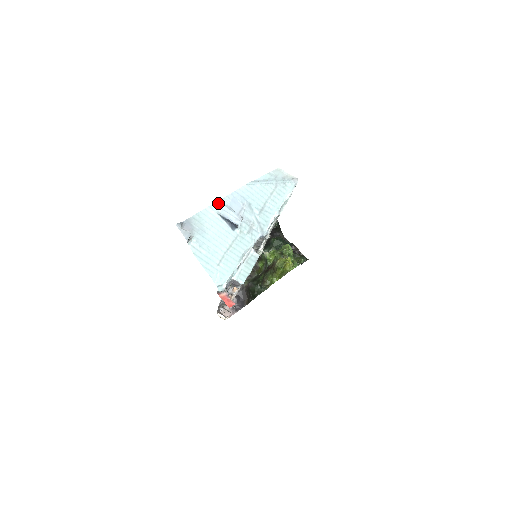
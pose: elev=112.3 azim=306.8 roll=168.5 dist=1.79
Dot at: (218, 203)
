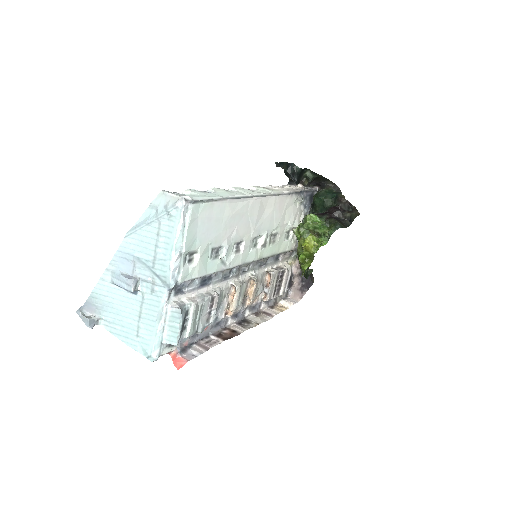
Dot at: (107, 271)
